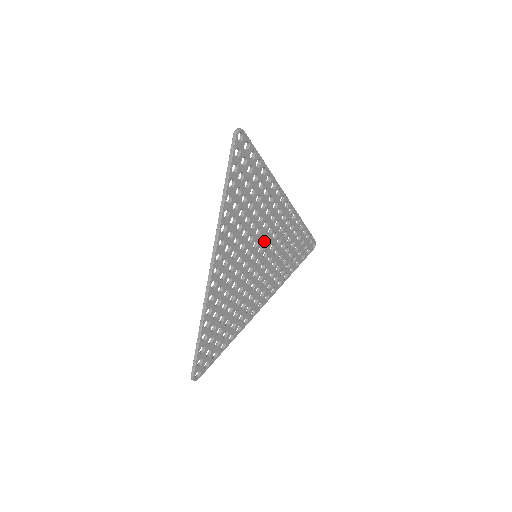
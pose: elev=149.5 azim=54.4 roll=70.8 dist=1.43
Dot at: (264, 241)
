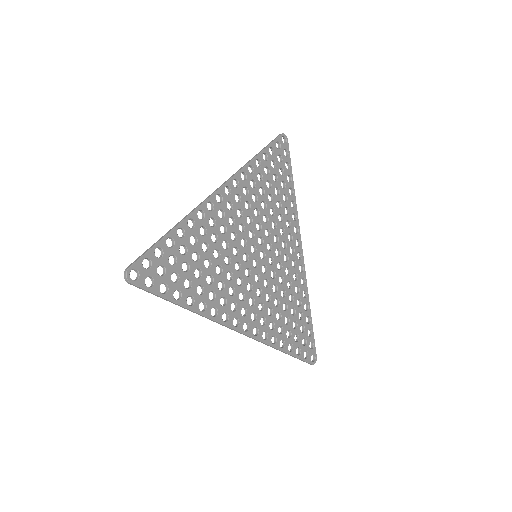
Dot at: (269, 253)
